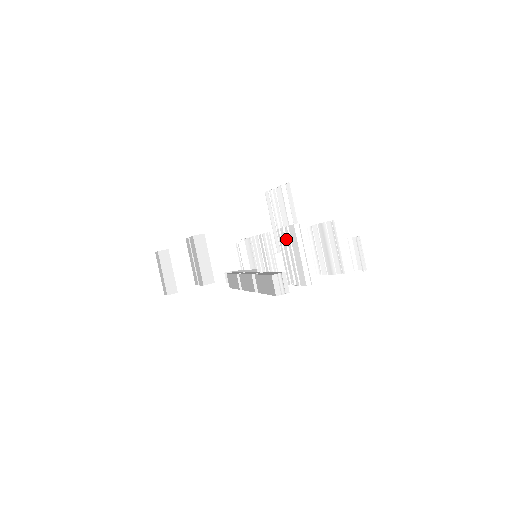
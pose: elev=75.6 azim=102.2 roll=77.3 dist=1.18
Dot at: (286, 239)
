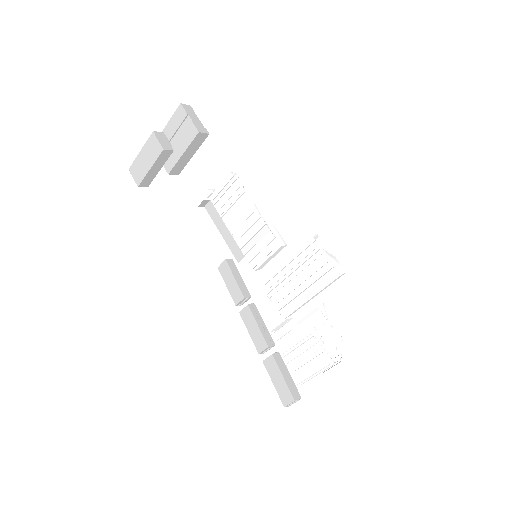
Dot at: (311, 347)
